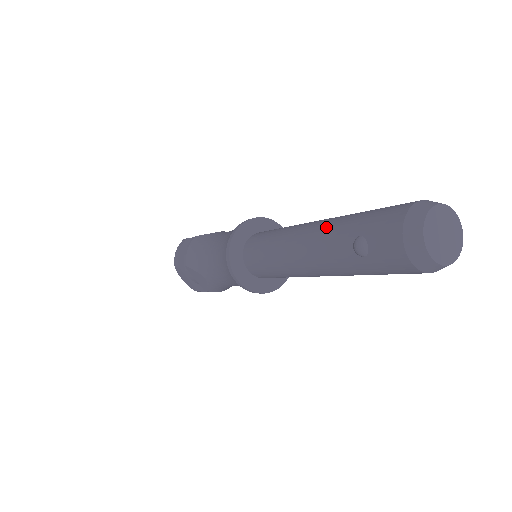
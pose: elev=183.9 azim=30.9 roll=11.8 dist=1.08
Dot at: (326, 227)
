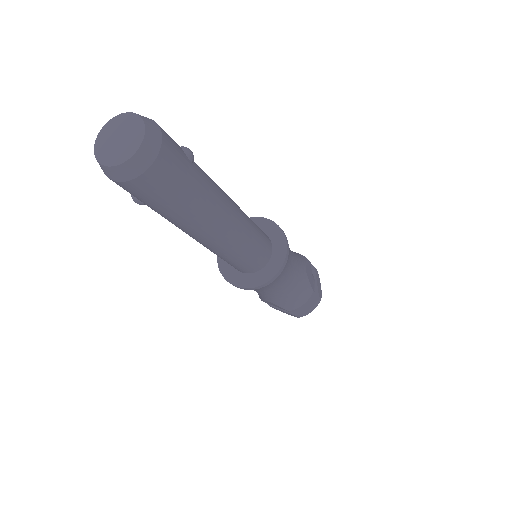
Dot at: occluded
